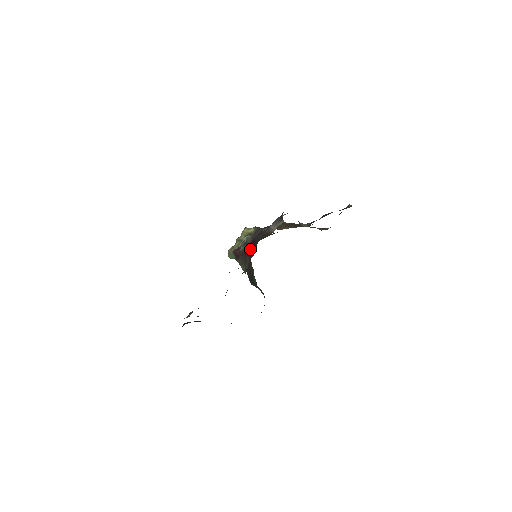
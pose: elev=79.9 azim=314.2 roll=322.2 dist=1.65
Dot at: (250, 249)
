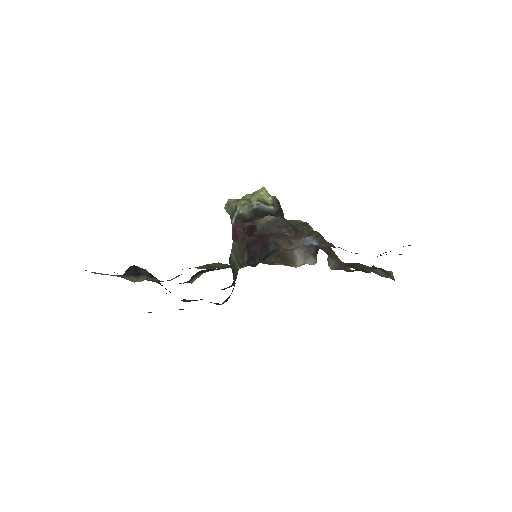
Dot at: (255, 248)
